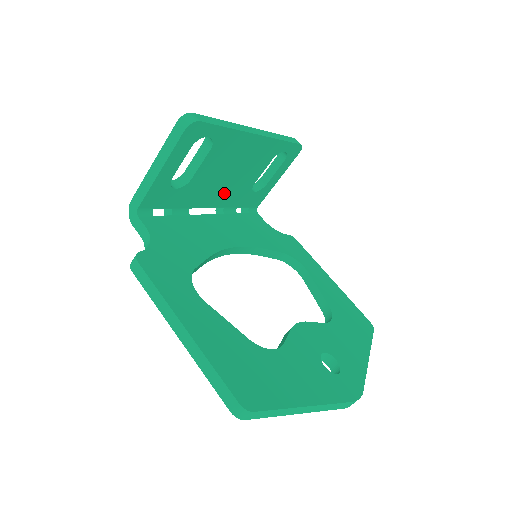
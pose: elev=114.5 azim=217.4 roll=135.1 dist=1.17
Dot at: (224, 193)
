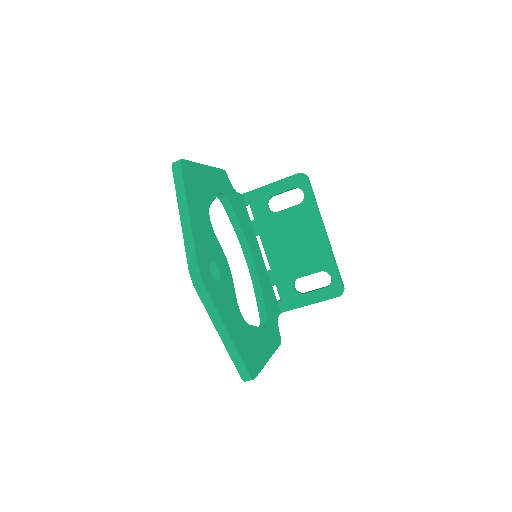
Dot at: (280, 255)
